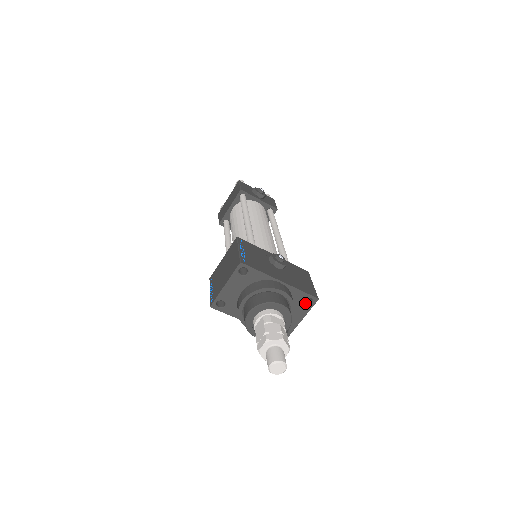
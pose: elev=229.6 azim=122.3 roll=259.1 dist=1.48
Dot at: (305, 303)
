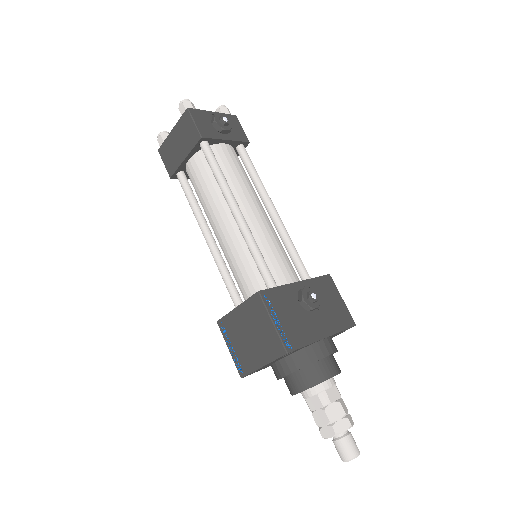
Dot at: occluded
